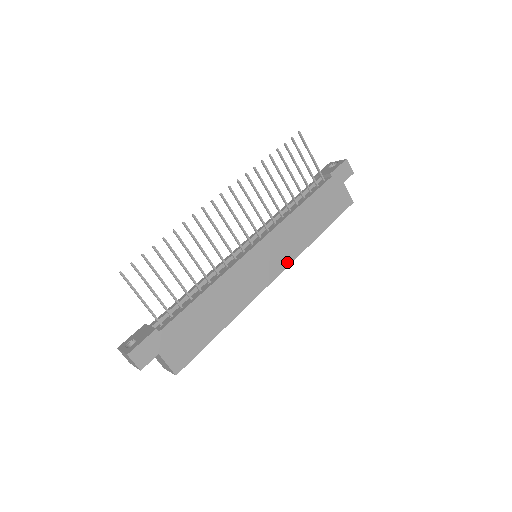
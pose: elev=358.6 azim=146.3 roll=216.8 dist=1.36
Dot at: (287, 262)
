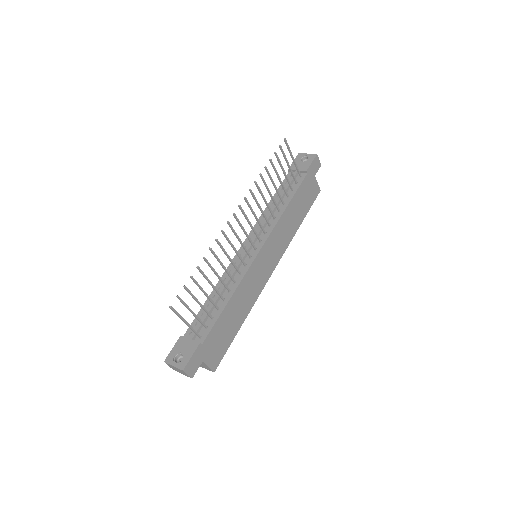
Dot at: (279, 256)
